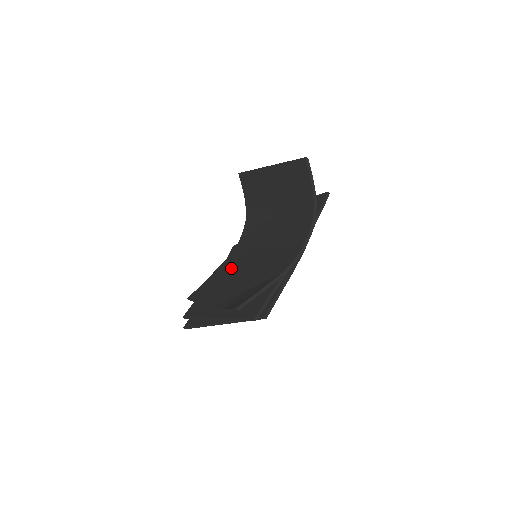
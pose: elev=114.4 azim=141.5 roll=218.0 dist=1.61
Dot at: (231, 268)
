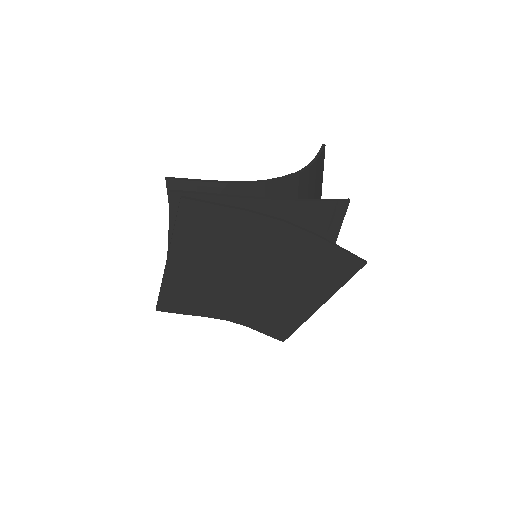
Dot at: occluded
